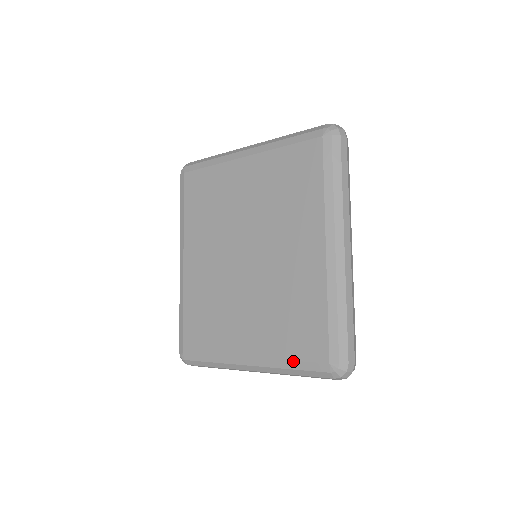
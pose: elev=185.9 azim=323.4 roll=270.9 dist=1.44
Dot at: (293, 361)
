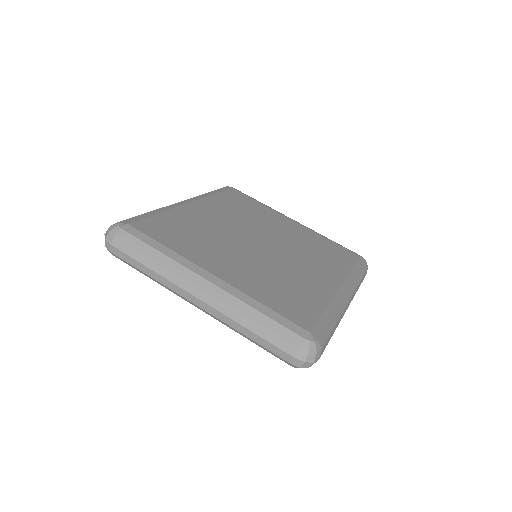
Dot at: (269, 308)
